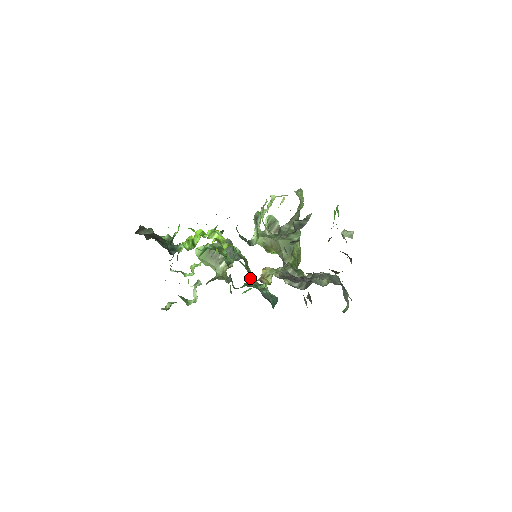
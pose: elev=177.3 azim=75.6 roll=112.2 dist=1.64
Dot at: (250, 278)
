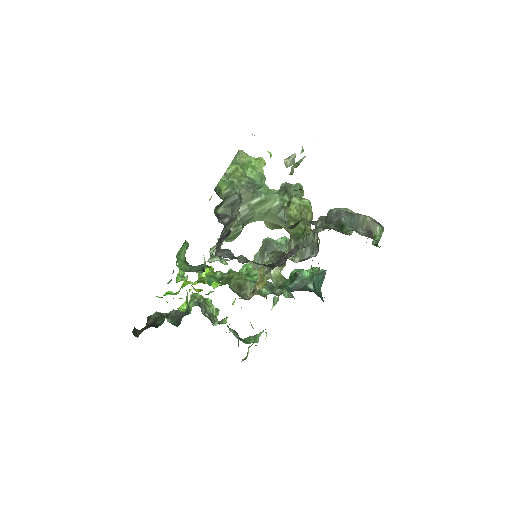
Dot at: (247, 294)
